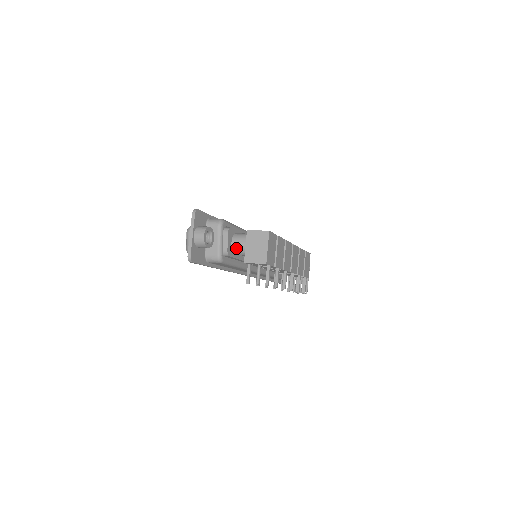
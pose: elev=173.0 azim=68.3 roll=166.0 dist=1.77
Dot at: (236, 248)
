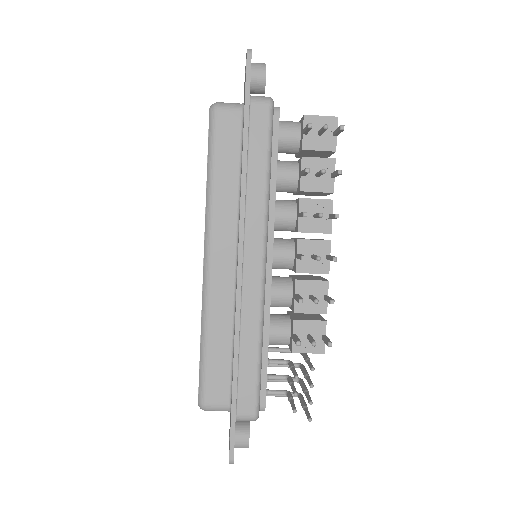
Dot at: (285, 122)
